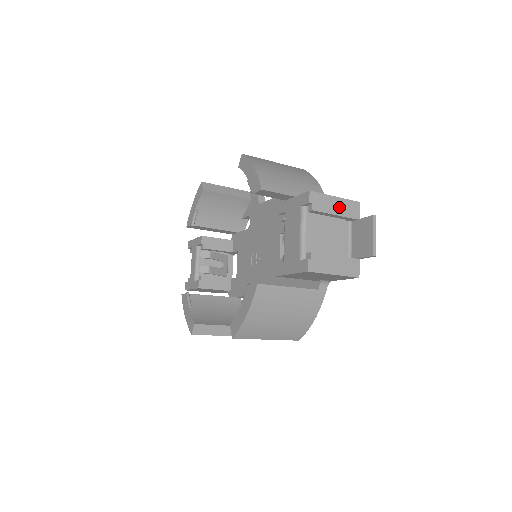
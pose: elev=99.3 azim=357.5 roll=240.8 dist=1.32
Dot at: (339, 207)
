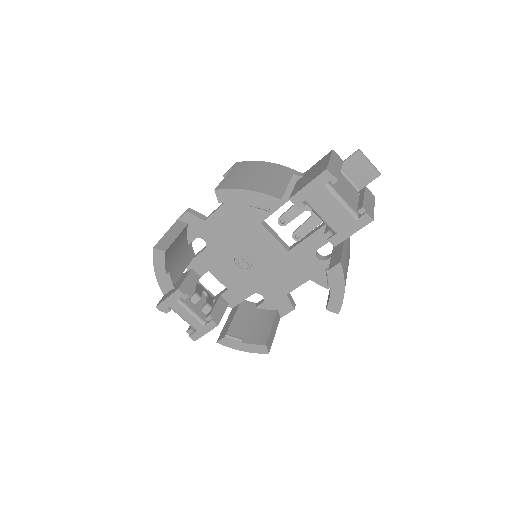
Dot at: (336, 164)
